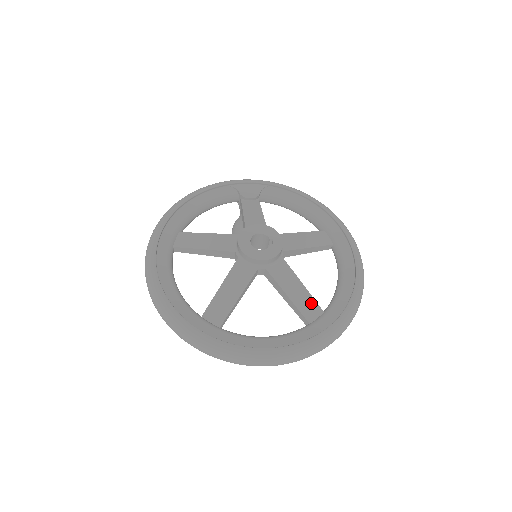
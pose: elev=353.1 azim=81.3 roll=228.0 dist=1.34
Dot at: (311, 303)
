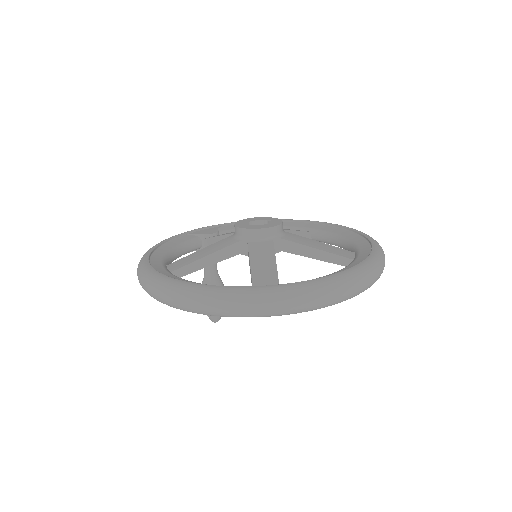
Dot at: (339, 249)
